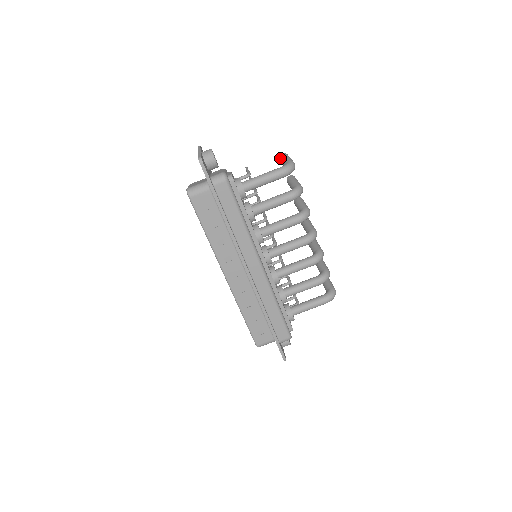
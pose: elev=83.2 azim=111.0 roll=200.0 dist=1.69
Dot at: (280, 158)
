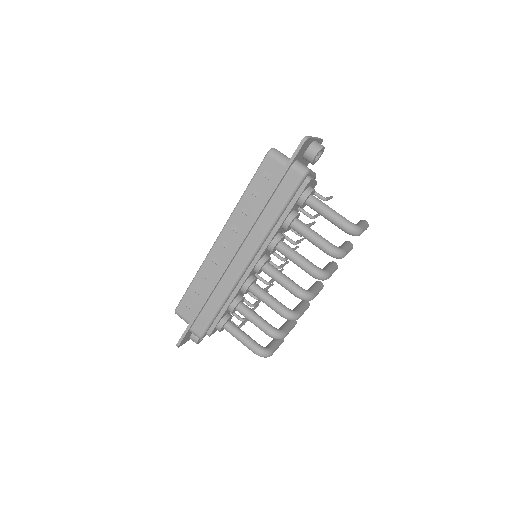
Dot at: occluded
